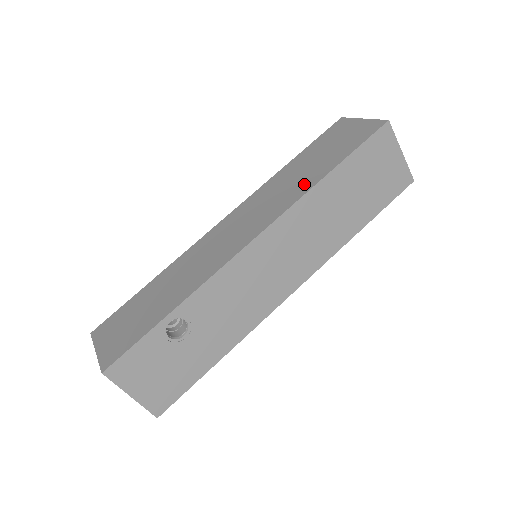
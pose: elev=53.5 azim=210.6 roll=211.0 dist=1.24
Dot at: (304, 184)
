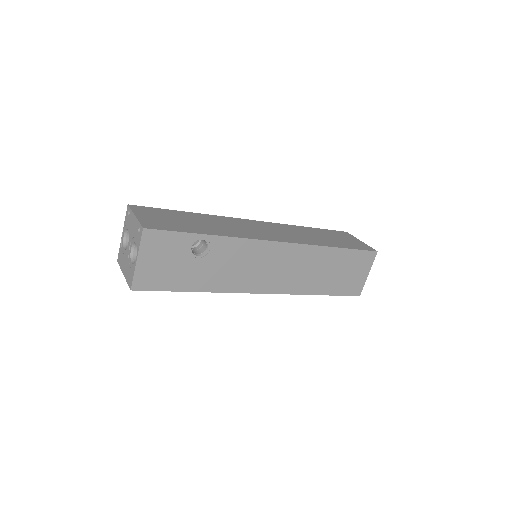
Dot at: (318, 241)
